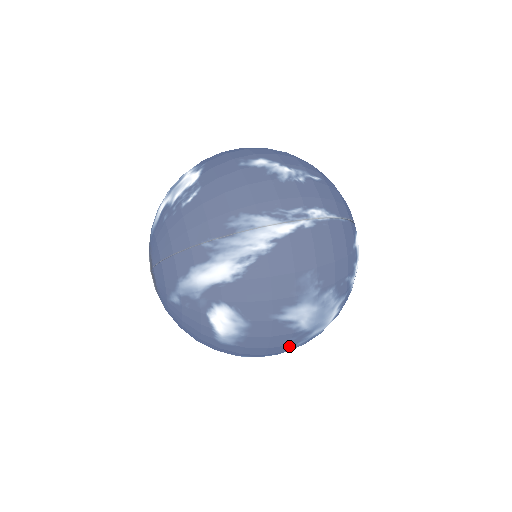
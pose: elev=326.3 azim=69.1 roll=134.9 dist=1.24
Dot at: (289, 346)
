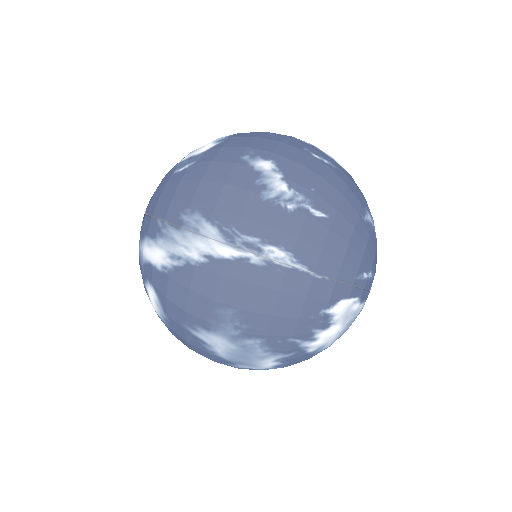
Dot at: (214, 361)
